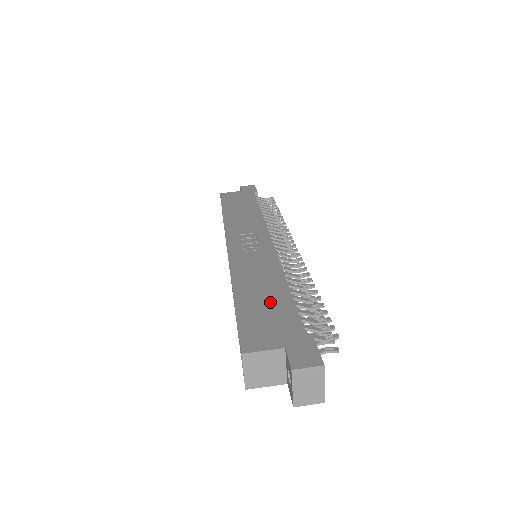
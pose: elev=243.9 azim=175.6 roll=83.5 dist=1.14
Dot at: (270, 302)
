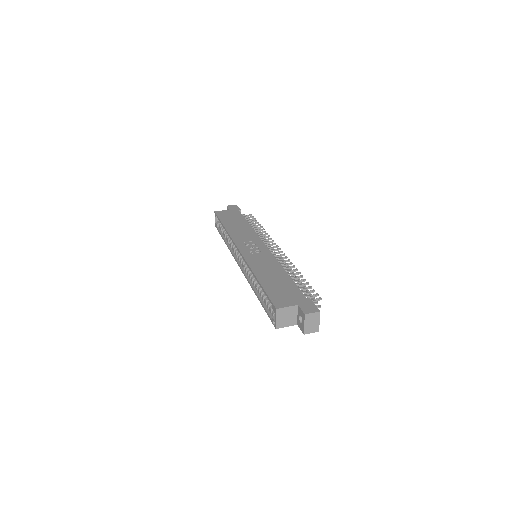
Dot at: (281, 283)
